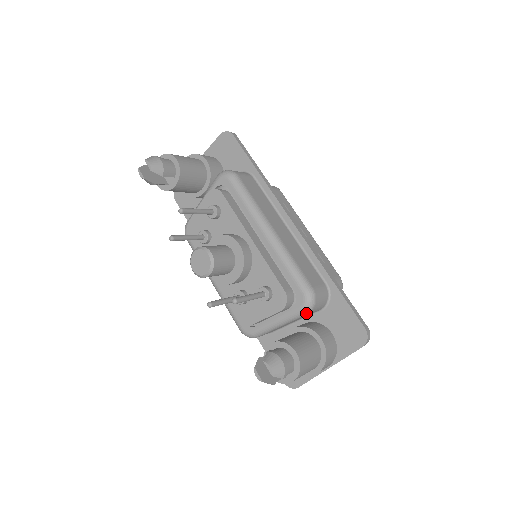
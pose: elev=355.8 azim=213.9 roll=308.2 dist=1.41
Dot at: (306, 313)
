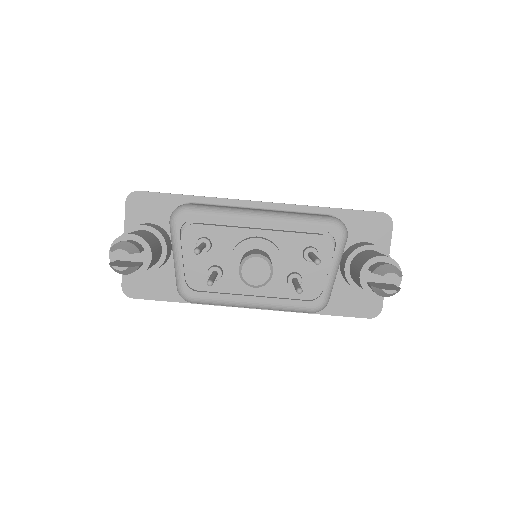
Dot at: occluded
